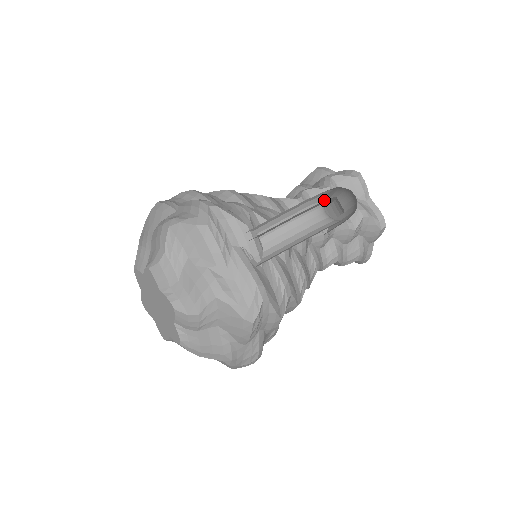
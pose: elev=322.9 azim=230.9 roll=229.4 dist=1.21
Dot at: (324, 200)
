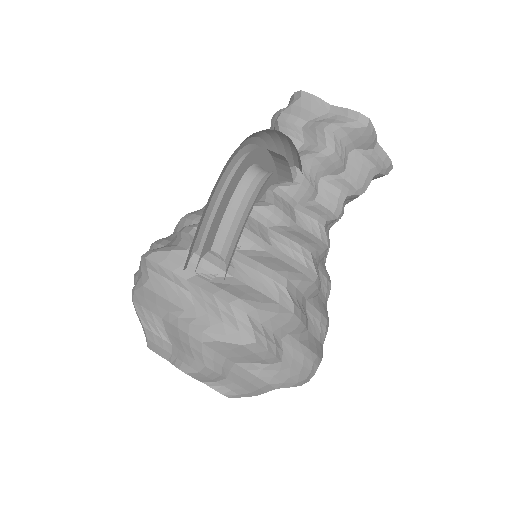
Dot at: (251, 161)
